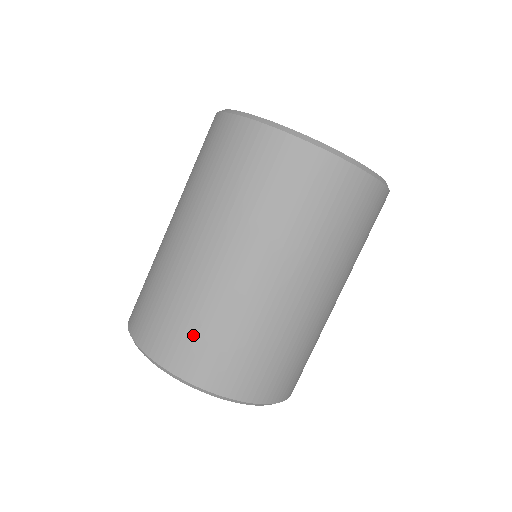
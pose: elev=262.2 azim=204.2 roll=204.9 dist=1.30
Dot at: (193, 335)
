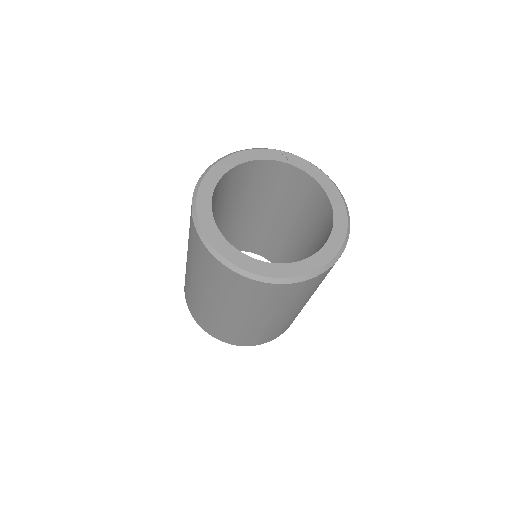
Dot at: (227, 334)
